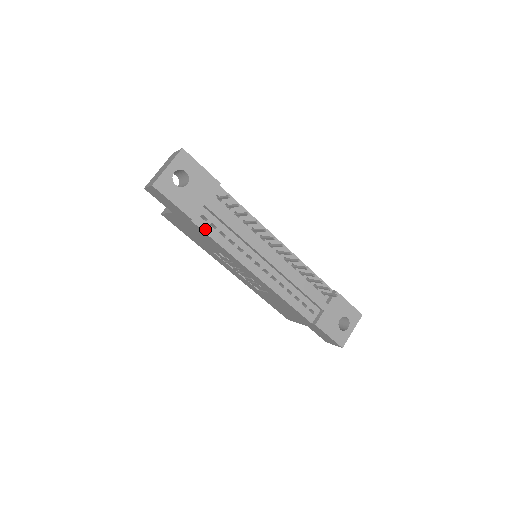
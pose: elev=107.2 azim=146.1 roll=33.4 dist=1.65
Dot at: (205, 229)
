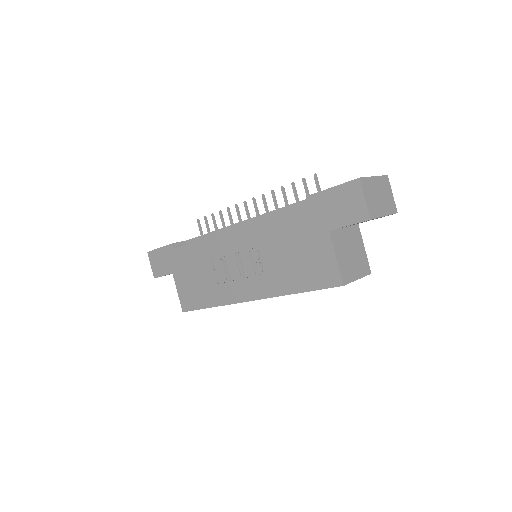
Dot at: (185, 246)
